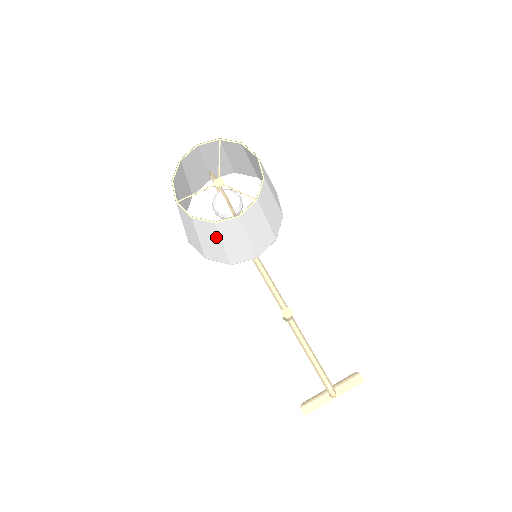
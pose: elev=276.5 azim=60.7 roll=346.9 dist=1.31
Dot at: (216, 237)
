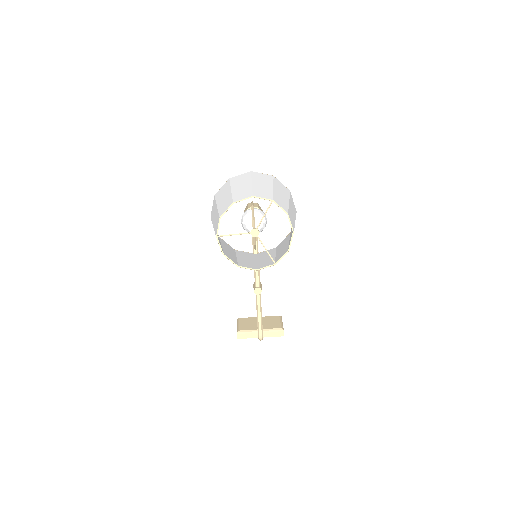
Dot at: occluded
